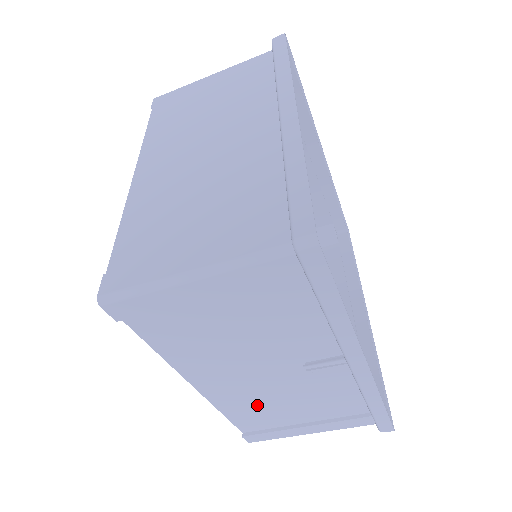
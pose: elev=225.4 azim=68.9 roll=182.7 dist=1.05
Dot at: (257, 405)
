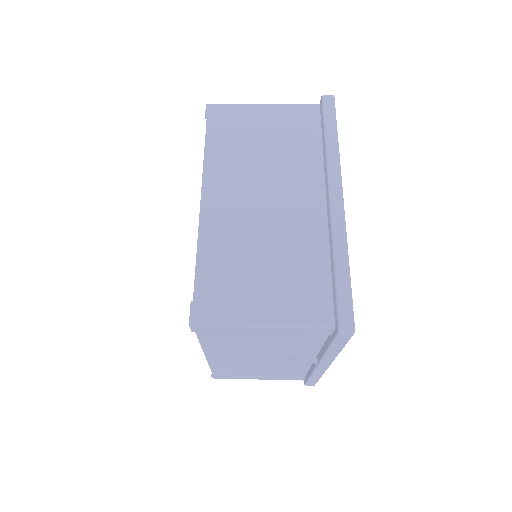
Dot at: (238, 366)
